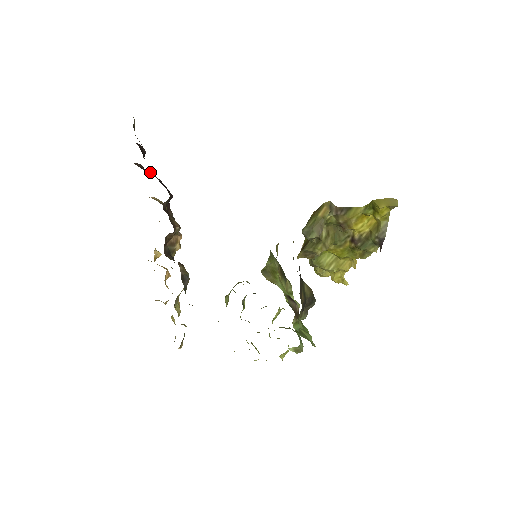
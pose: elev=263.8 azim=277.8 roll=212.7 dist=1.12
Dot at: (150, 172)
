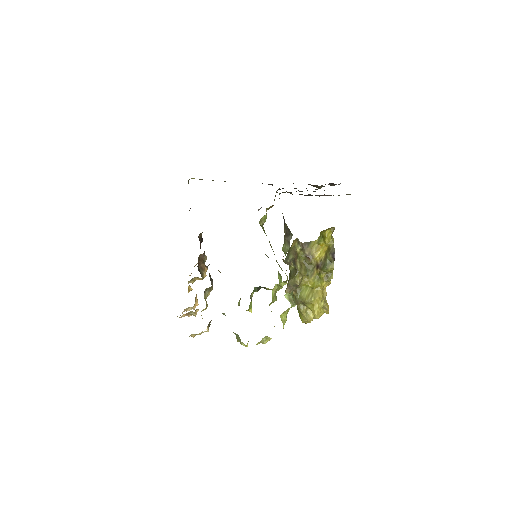
Dot at: occluded
